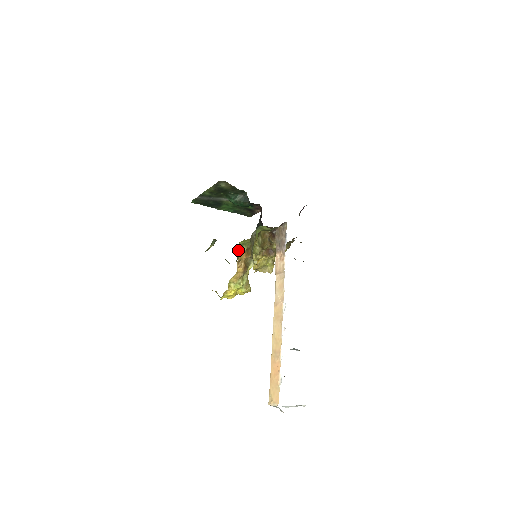
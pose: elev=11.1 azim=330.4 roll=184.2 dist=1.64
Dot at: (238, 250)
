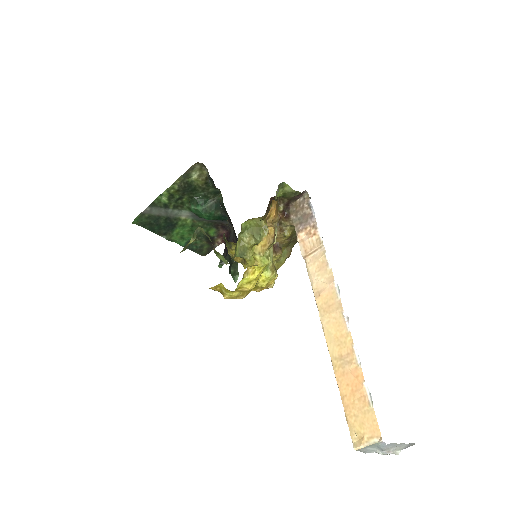
Dot at: (238, 238)
